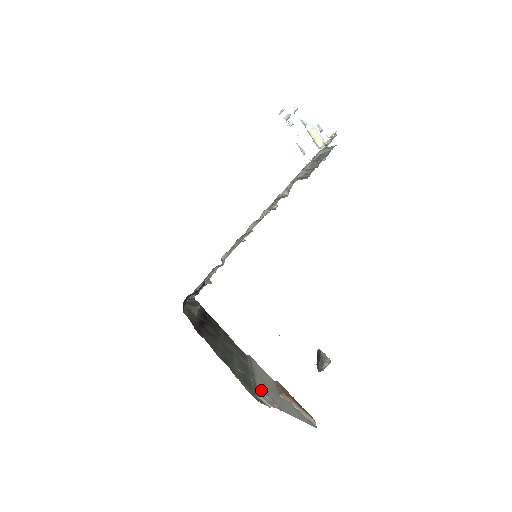
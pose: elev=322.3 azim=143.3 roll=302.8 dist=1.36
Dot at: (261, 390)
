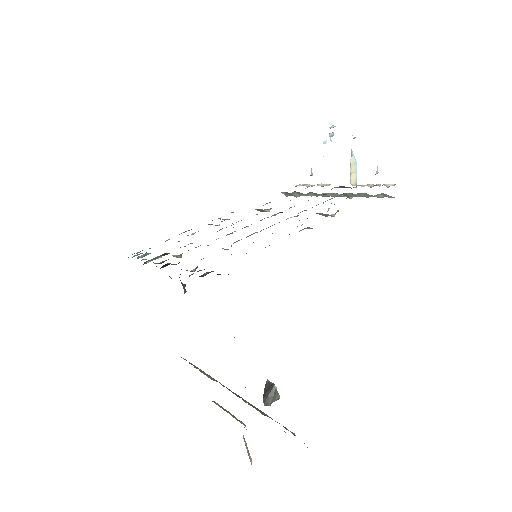
Dot at: occluded
